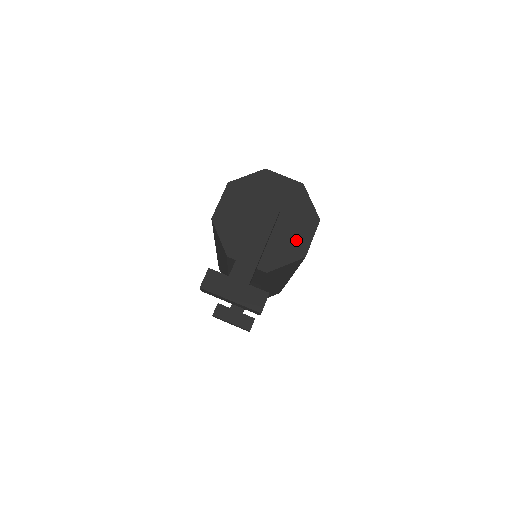
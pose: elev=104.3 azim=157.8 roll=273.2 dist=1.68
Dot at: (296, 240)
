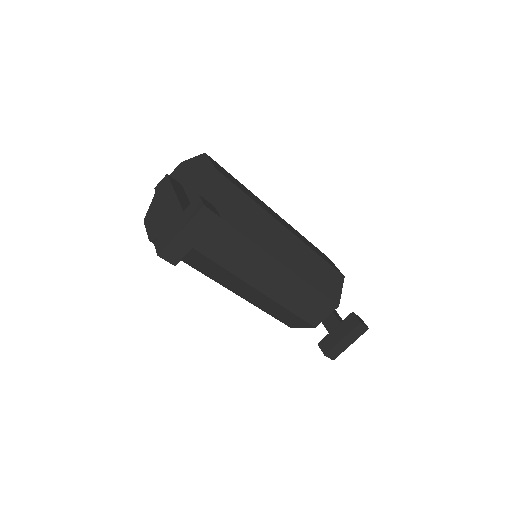
Dot at: (202, 174)
